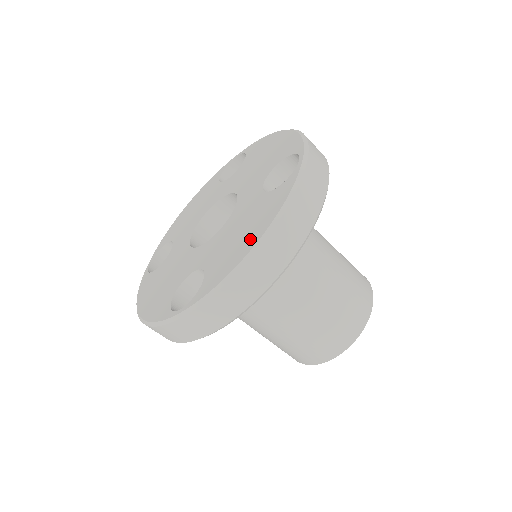
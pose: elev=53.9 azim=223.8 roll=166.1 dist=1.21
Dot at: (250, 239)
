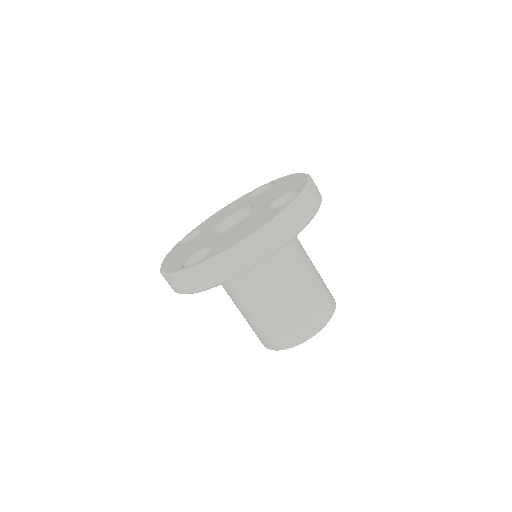
Dot at: (246, 234)
